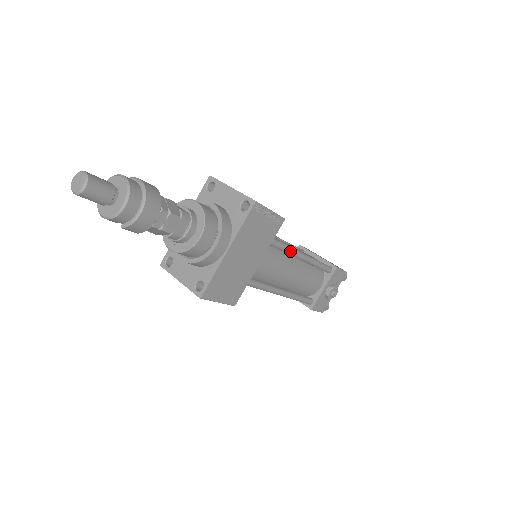
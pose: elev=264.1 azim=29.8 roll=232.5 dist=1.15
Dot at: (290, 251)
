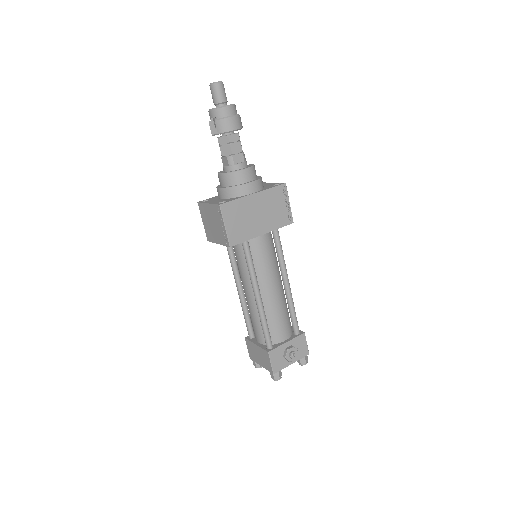
Dot at: (283, 261)
